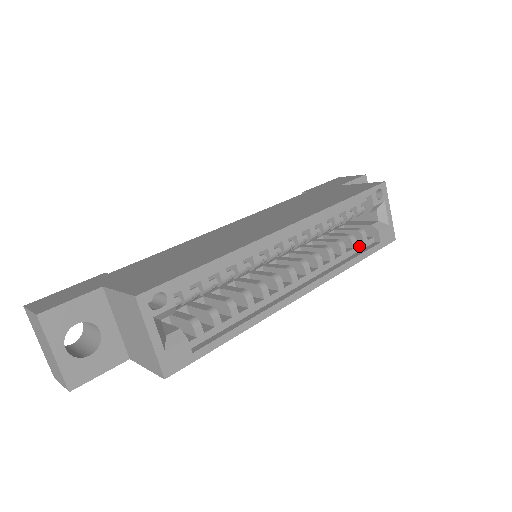
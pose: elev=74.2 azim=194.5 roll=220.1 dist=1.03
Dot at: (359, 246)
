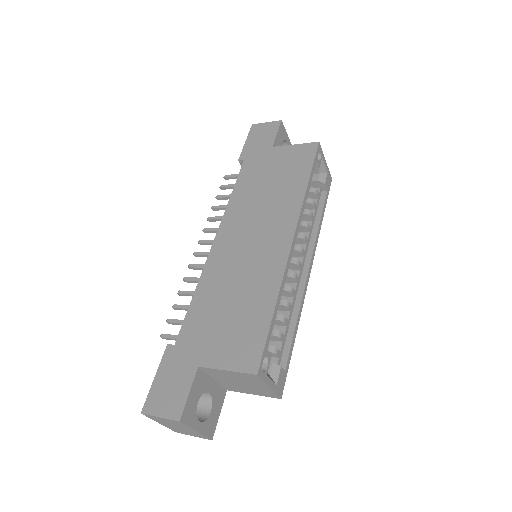
Dot at: (317, 204)
